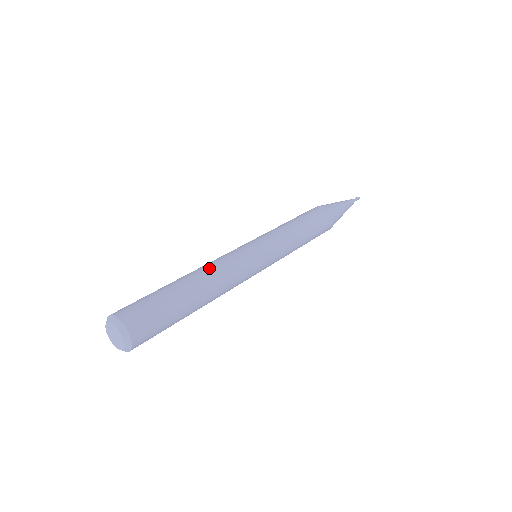
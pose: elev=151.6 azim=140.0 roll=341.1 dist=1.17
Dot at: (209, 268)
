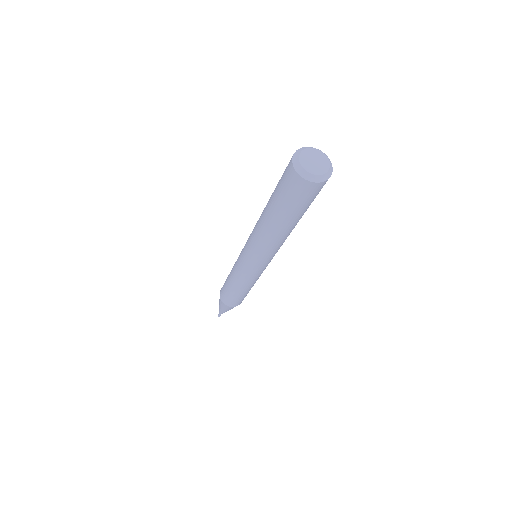
Dot at: occluded
